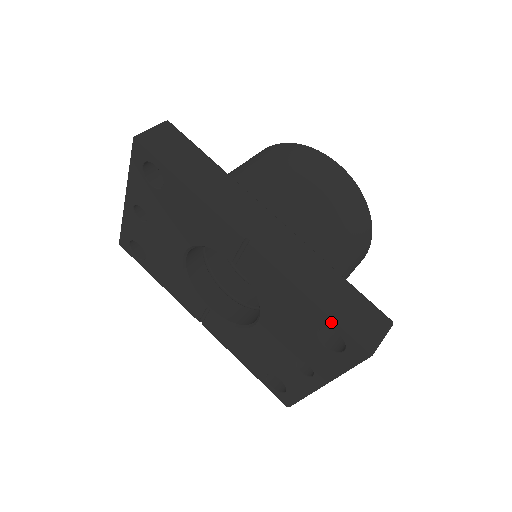
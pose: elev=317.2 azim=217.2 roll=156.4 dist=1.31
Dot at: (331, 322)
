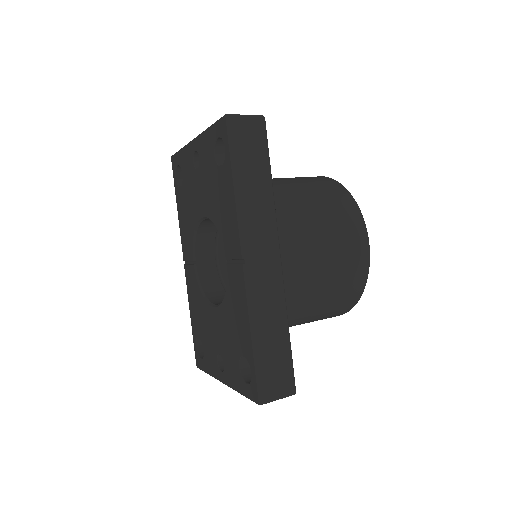
Dot at: (252, 362)
